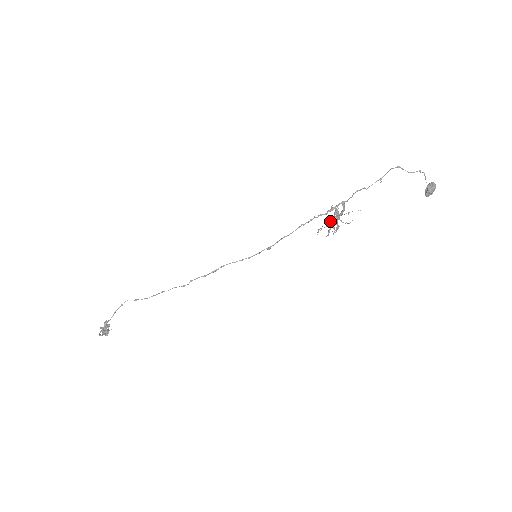
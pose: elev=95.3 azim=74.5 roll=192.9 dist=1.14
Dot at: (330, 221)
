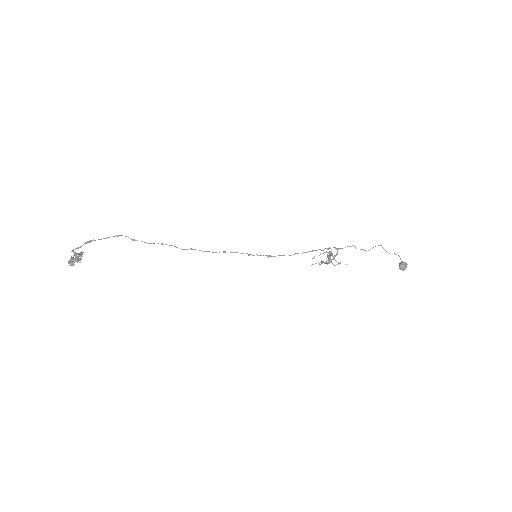
Dot at: (323, 261)
